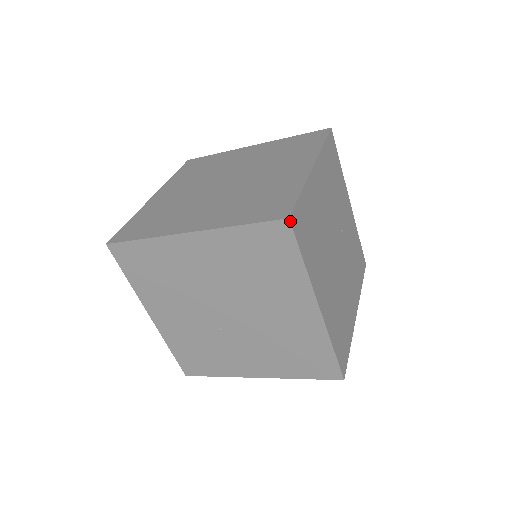
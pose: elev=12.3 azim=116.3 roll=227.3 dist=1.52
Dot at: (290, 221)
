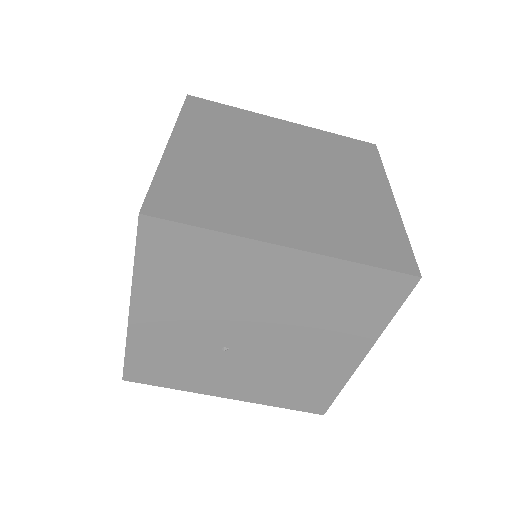
Dot at: (419, 280)
